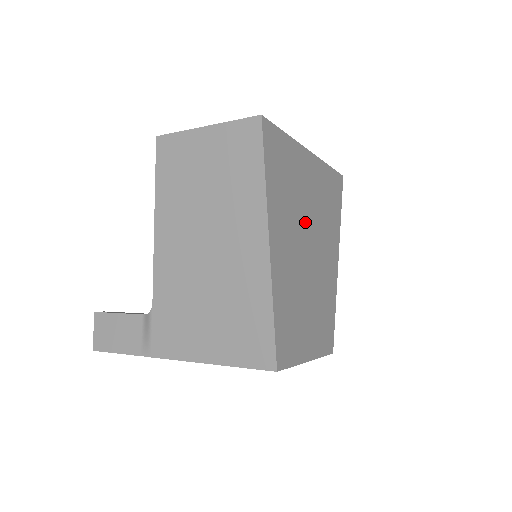
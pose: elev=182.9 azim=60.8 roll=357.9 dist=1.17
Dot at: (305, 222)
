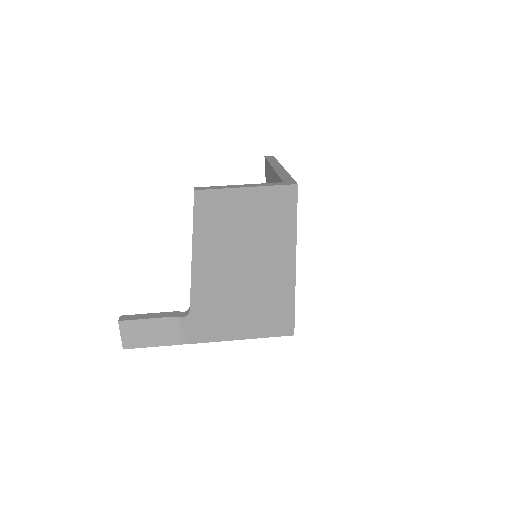
Dot at: occluded
